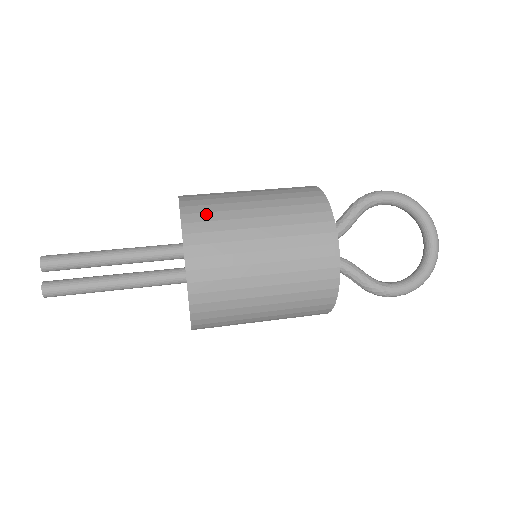
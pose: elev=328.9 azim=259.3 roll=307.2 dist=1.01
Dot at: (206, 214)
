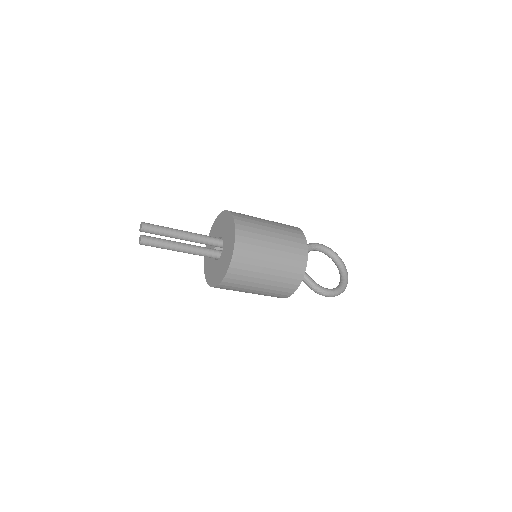
Dot at: (243, 216)
